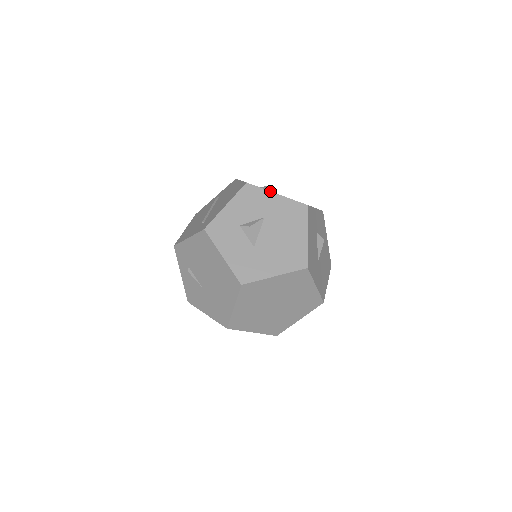
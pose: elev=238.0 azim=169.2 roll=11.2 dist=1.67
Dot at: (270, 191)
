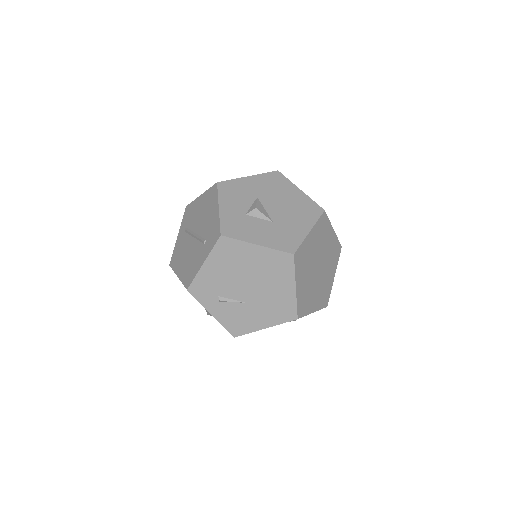
Dot at: (241, 177)
